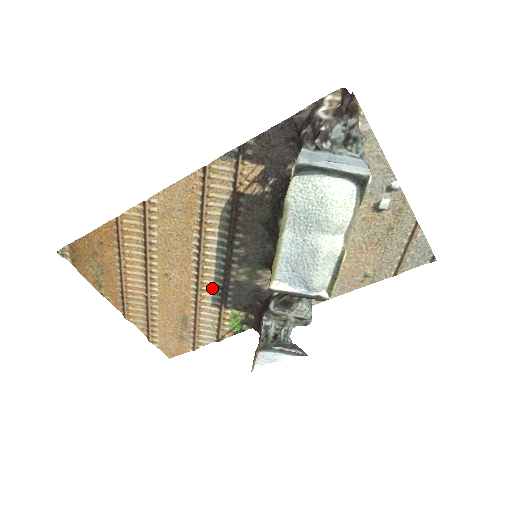
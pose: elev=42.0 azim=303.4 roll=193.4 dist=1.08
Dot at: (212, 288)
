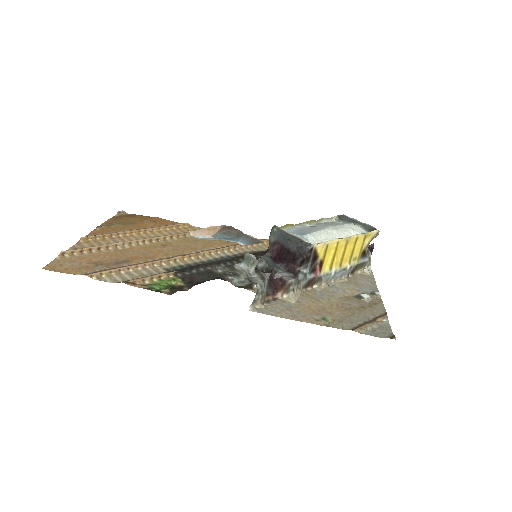
Dot at: (184, 264)
